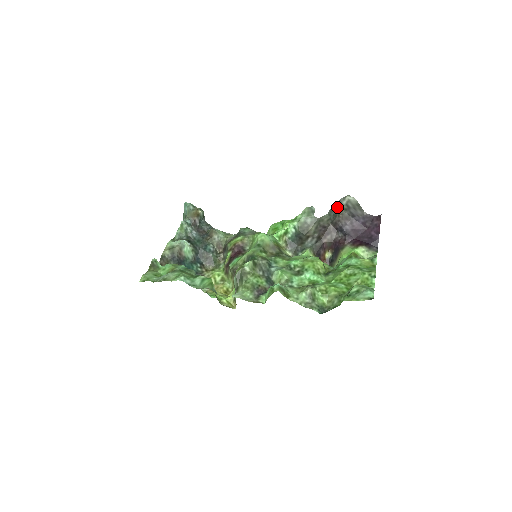
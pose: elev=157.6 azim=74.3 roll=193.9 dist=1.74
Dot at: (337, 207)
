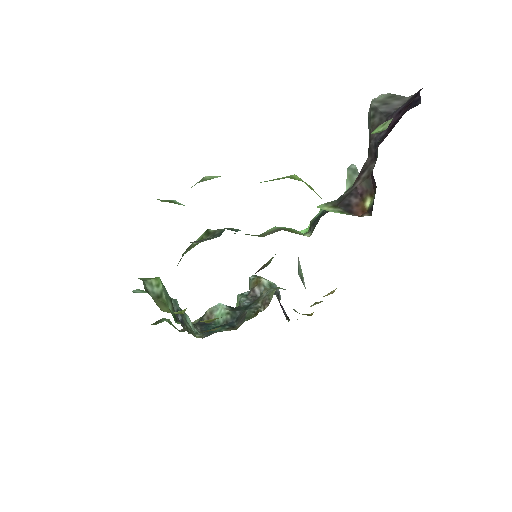
Dot at: (369, 129)
